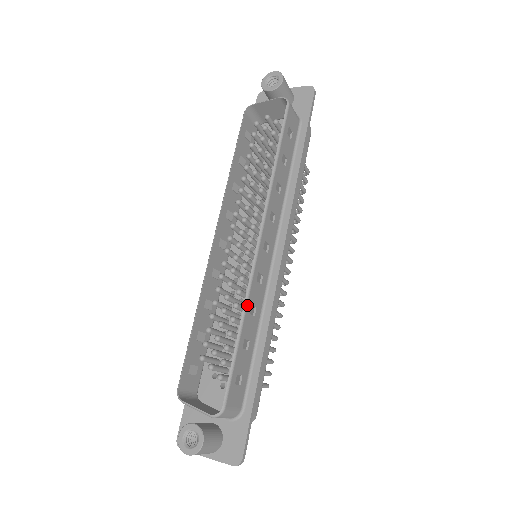
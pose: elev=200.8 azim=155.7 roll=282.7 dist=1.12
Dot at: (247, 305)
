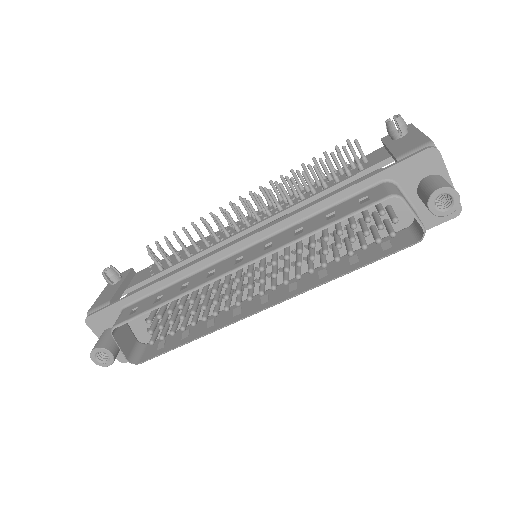
Dot at: (212, 332)
